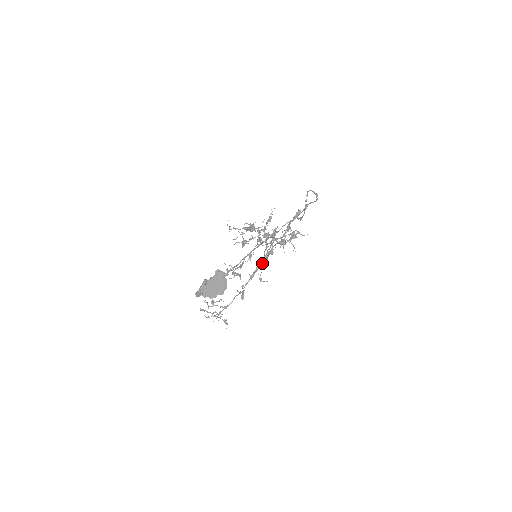
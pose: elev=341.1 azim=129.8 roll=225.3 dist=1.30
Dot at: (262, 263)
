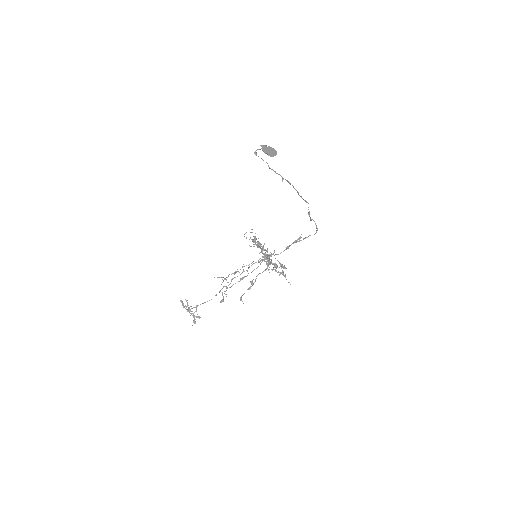
Dot at: occluded
